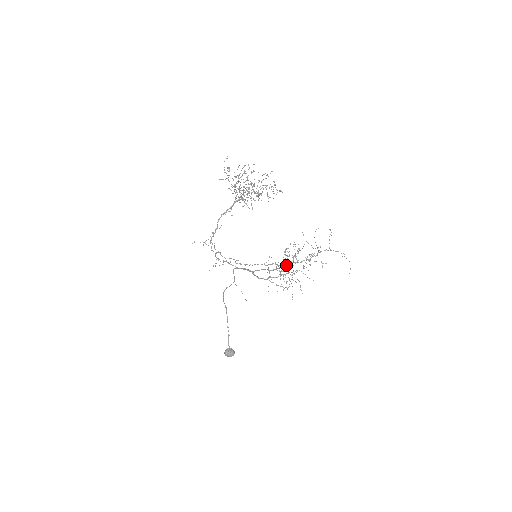
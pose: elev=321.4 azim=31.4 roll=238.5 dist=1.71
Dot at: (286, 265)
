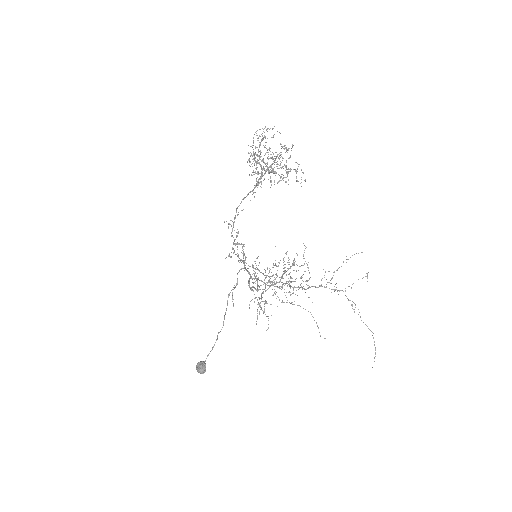
Dot at: (282, 285)
